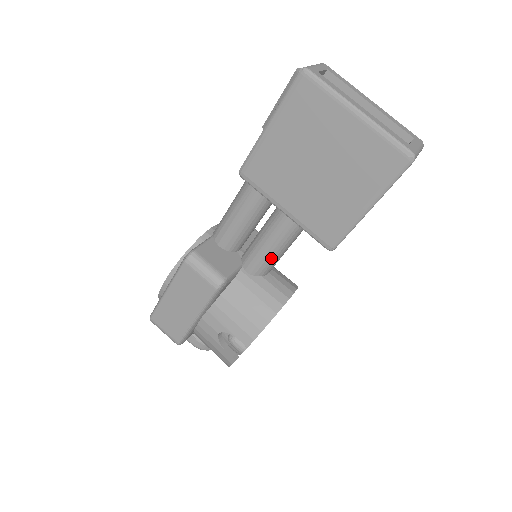
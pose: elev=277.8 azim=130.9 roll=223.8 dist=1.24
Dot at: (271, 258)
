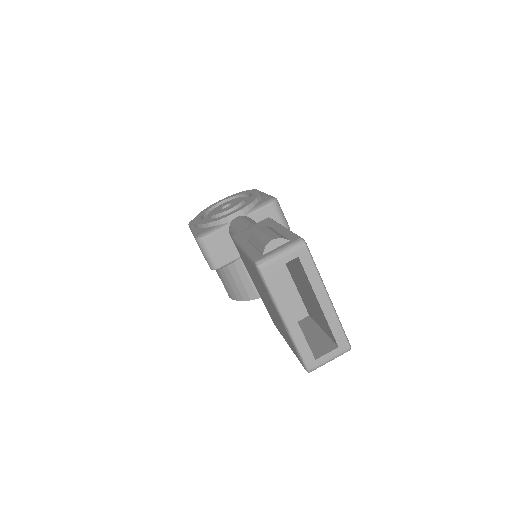
Dot at: occluded
